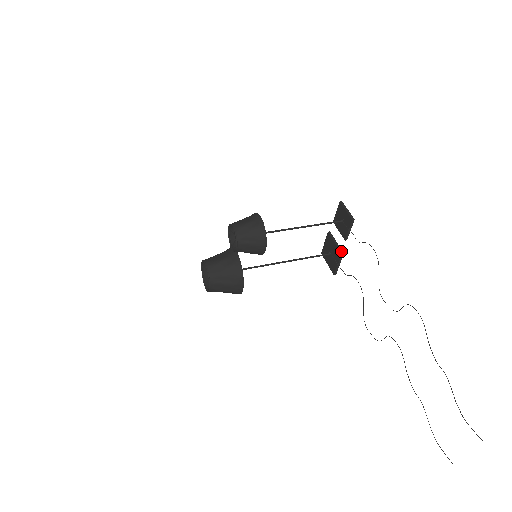
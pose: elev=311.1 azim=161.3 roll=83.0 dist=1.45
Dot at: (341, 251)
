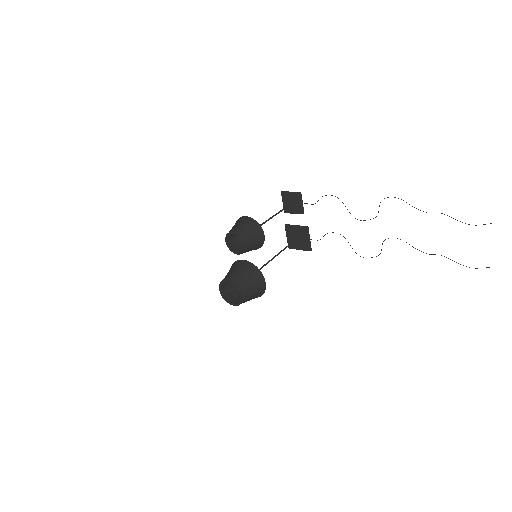
Dot at: (305, 226)
